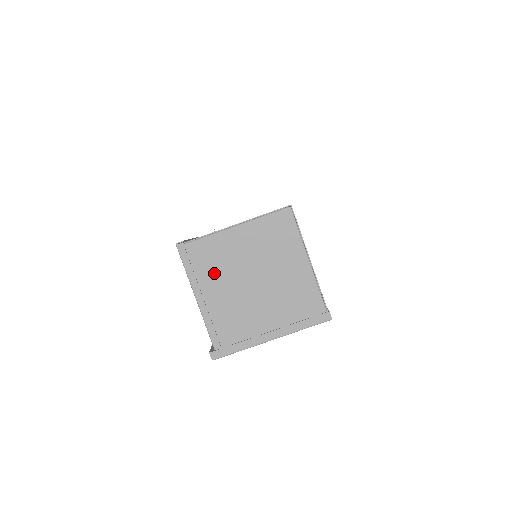
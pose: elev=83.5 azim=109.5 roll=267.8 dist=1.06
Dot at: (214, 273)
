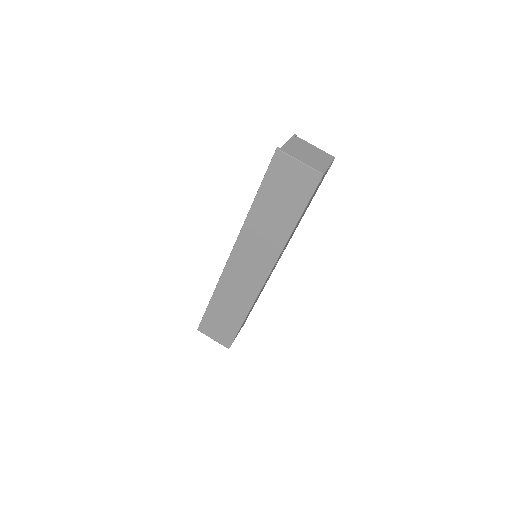
Dot at: (298, 145)
